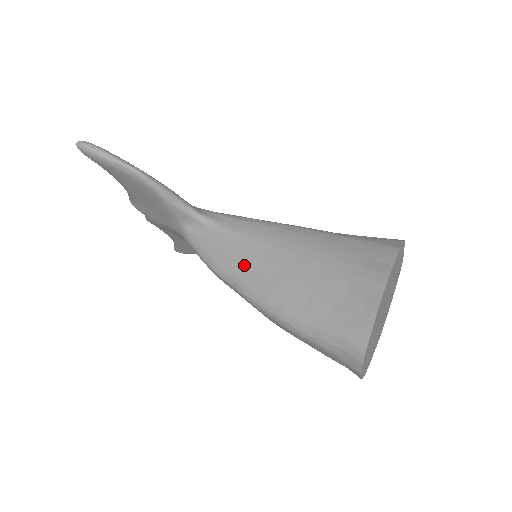
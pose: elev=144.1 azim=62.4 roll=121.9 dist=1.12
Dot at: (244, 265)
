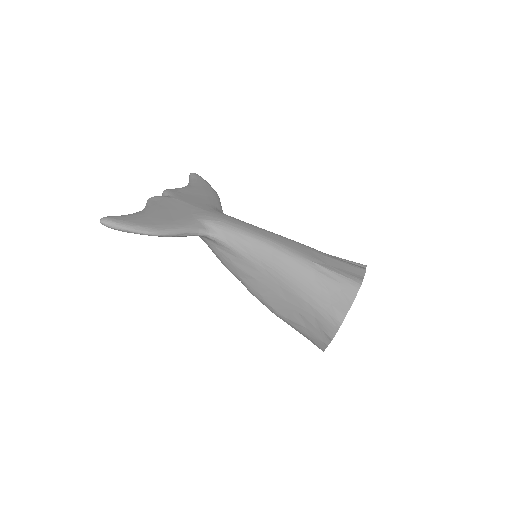
Dot at: (247, 277)
